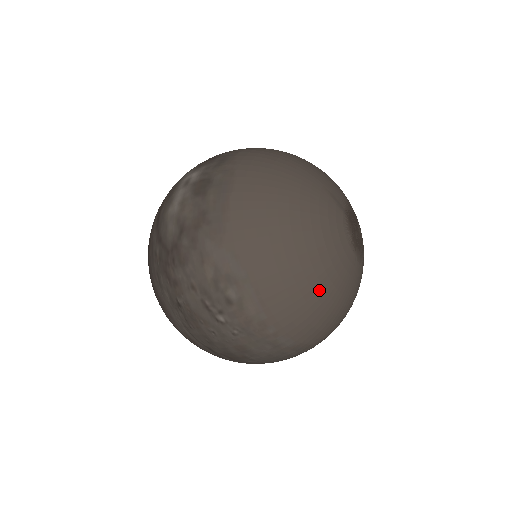
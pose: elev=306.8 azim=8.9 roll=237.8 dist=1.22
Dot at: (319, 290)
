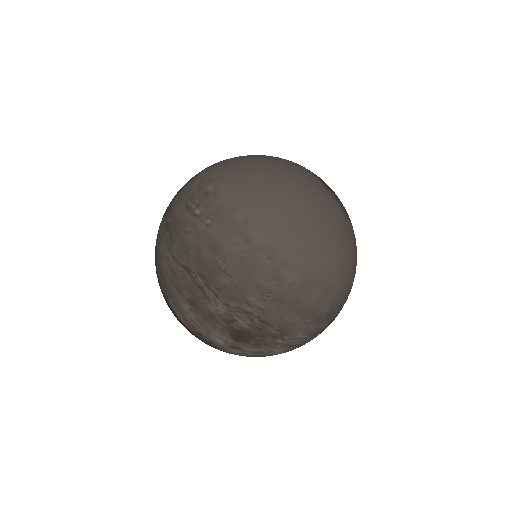
Dot at: (288, 190)
